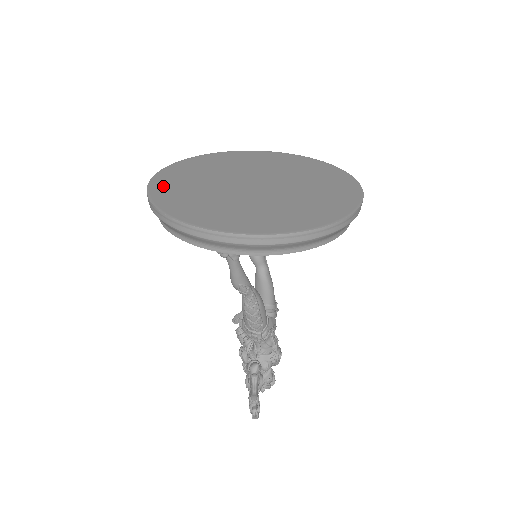
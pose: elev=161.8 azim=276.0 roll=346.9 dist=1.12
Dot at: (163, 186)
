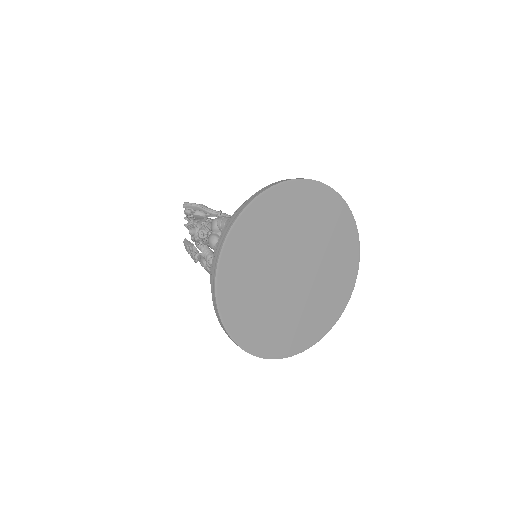
Dot at: (231, 307)
